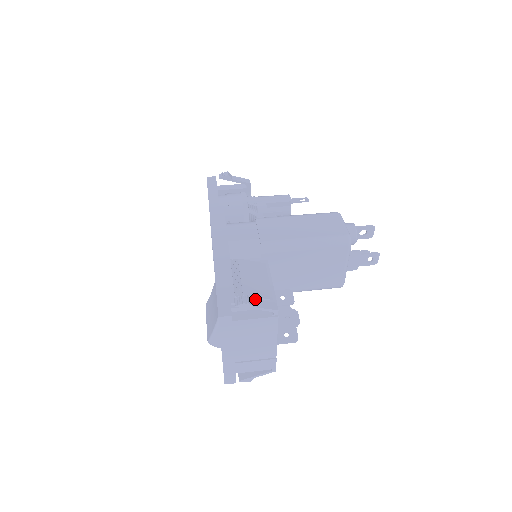
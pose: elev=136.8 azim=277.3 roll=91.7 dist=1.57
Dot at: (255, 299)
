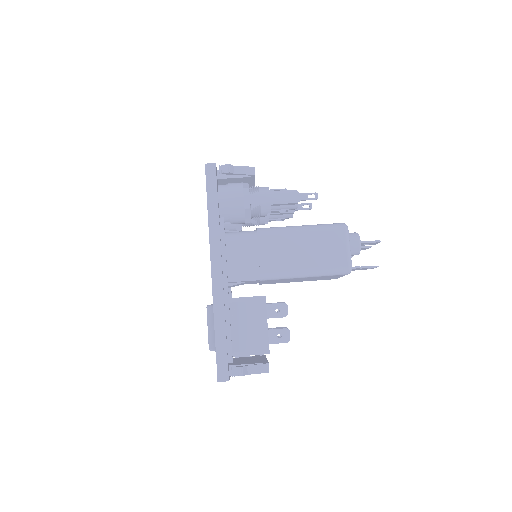
Dot at: (250, 347)
